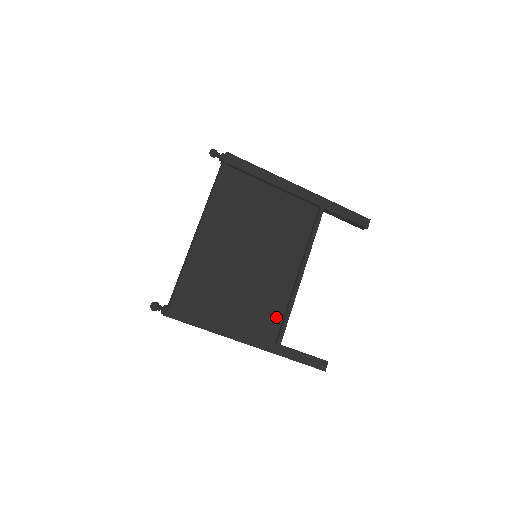
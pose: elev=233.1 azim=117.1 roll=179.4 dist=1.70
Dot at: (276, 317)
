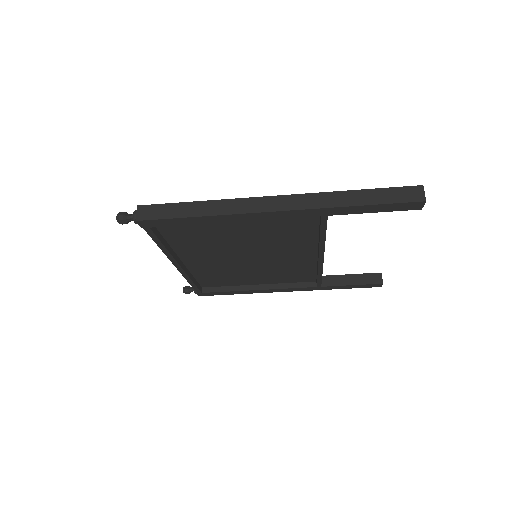
Dot at: (308, 273)
